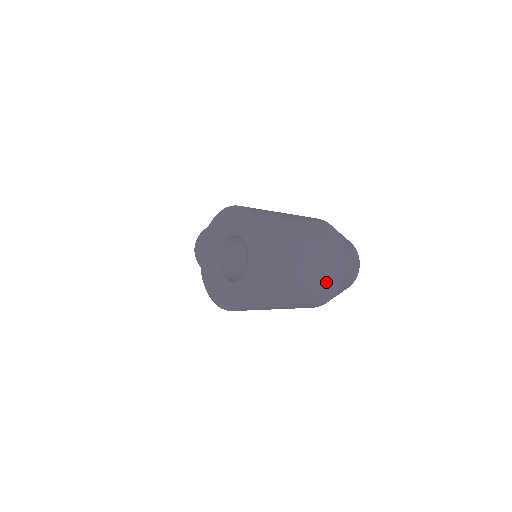
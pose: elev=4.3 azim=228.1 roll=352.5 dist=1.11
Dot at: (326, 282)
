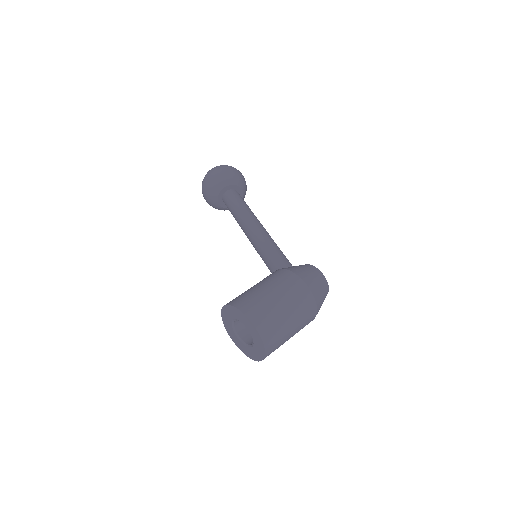
Dot at: (304, 326)
